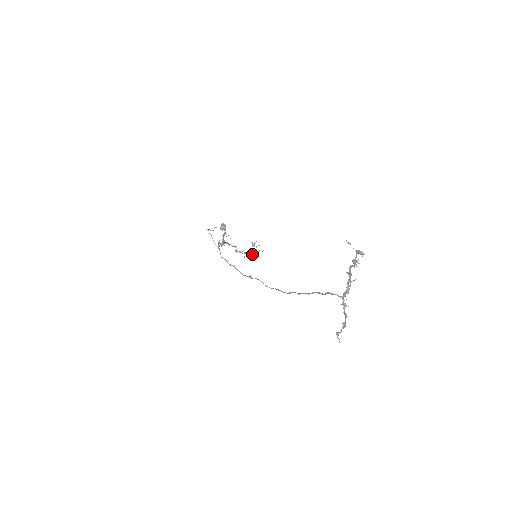
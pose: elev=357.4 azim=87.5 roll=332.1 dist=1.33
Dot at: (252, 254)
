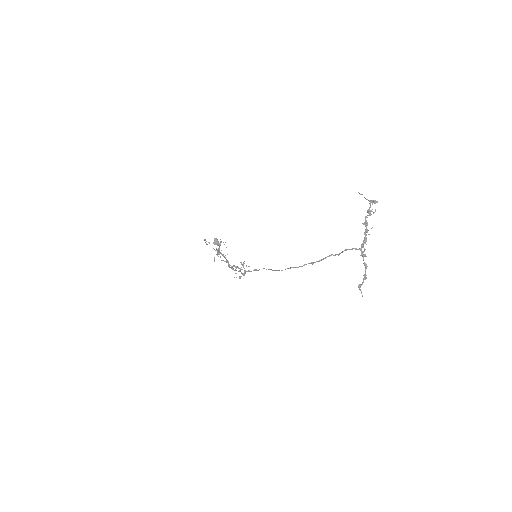
Dot at: (242, 273)
